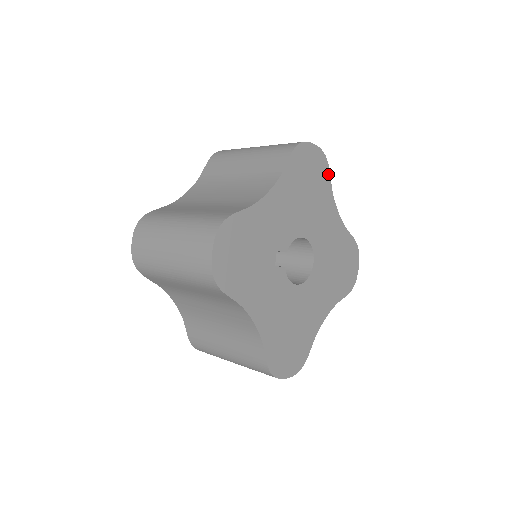
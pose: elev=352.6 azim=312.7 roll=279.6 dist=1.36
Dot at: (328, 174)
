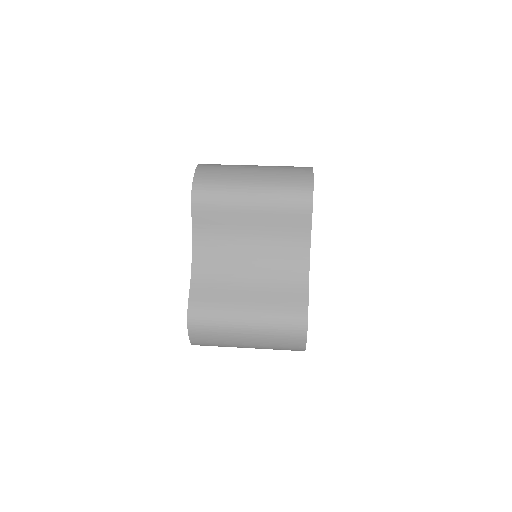
Dot at: occluded
